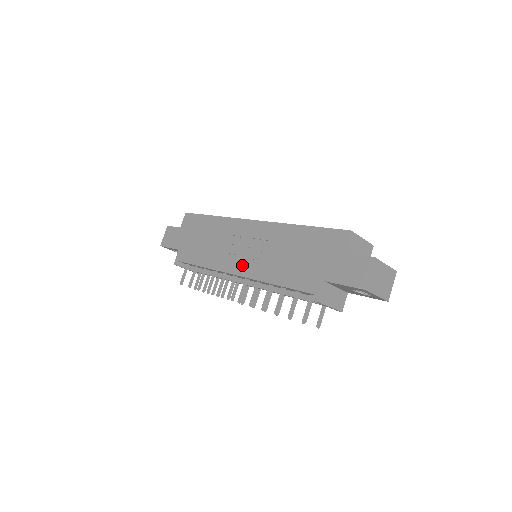
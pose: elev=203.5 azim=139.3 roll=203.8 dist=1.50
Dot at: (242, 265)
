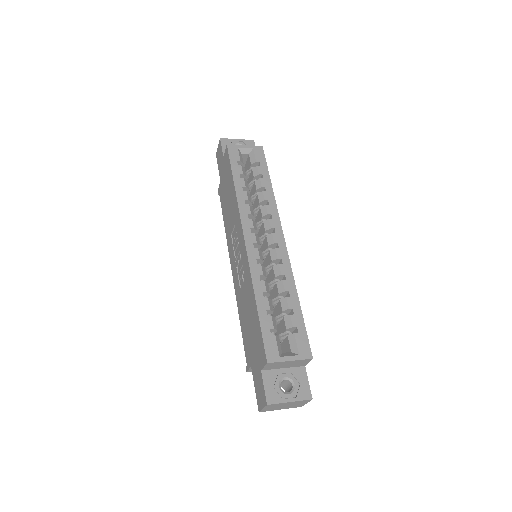
Dot at: (234, 269)
